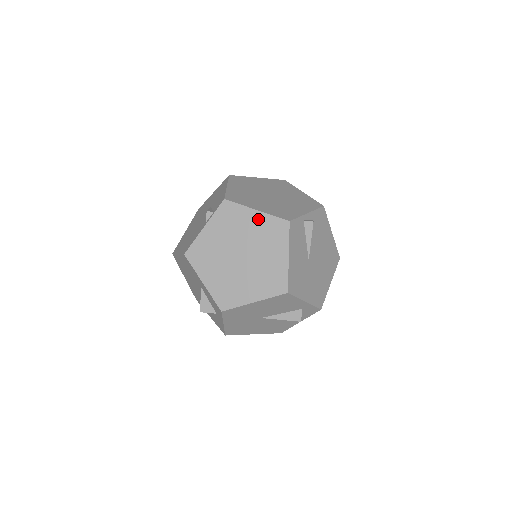
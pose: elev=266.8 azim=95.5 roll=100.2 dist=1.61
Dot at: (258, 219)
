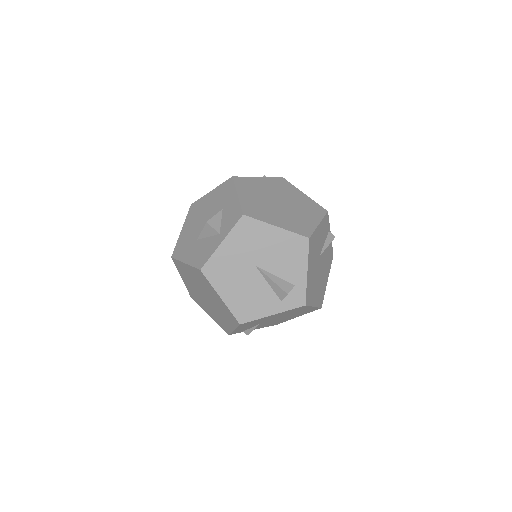
Dot at: (304, 197)
